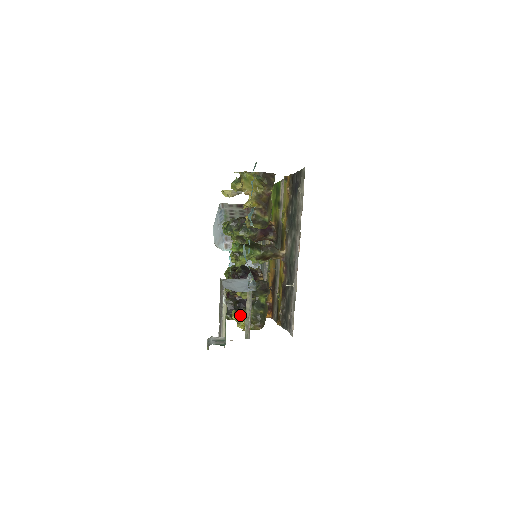
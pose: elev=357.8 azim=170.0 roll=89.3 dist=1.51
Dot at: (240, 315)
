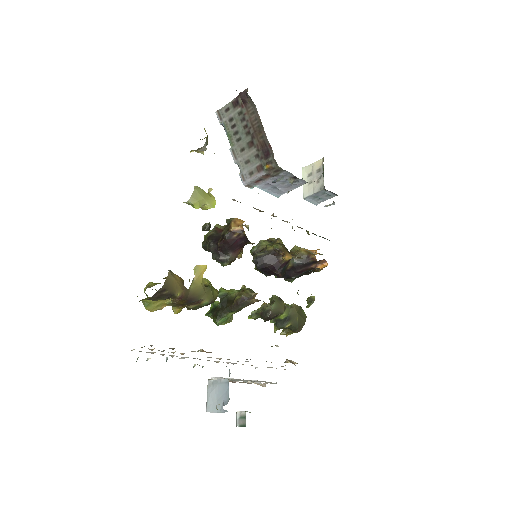
Dot at: occluded
